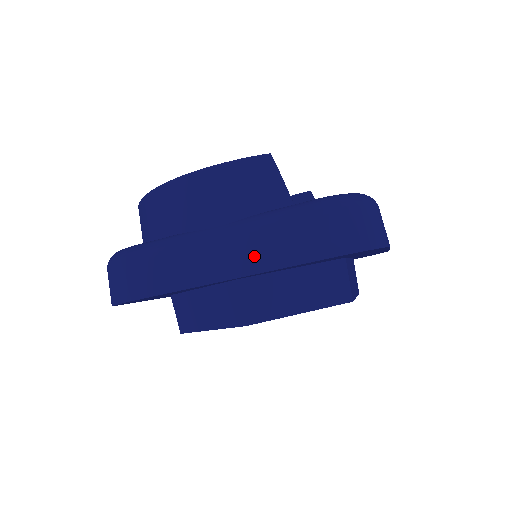
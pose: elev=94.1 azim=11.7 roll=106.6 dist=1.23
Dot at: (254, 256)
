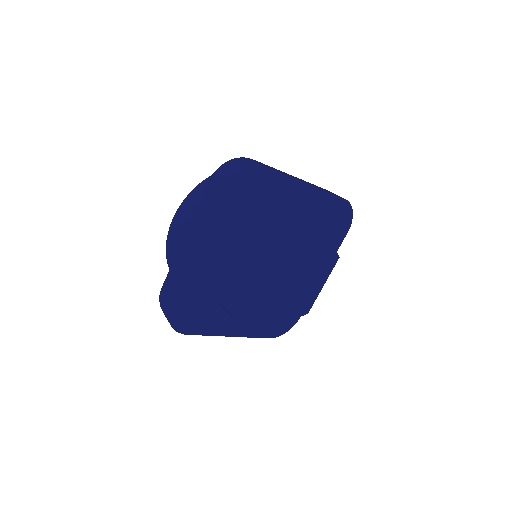
Dot at: occluded
